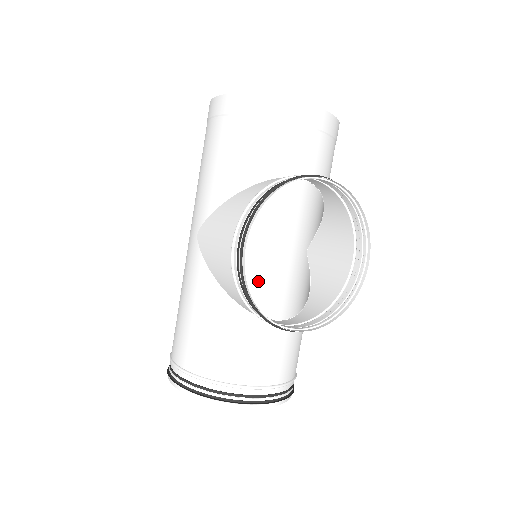
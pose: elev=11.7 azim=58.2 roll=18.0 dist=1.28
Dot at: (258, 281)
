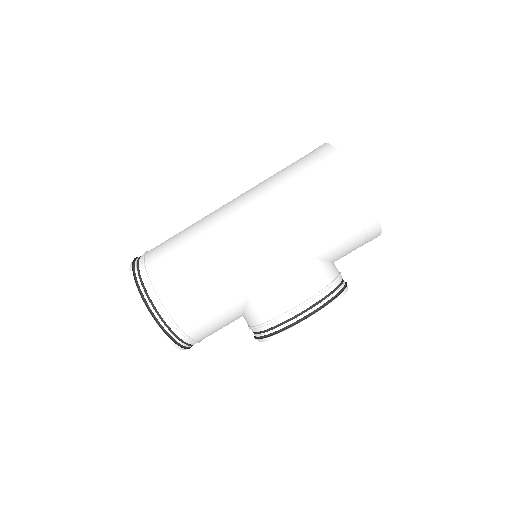
Dot at: occluded
